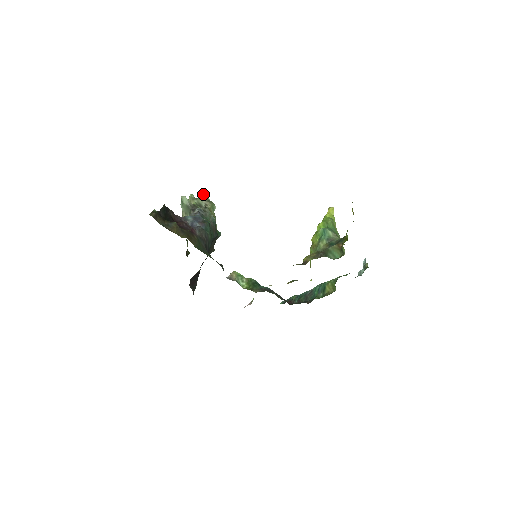
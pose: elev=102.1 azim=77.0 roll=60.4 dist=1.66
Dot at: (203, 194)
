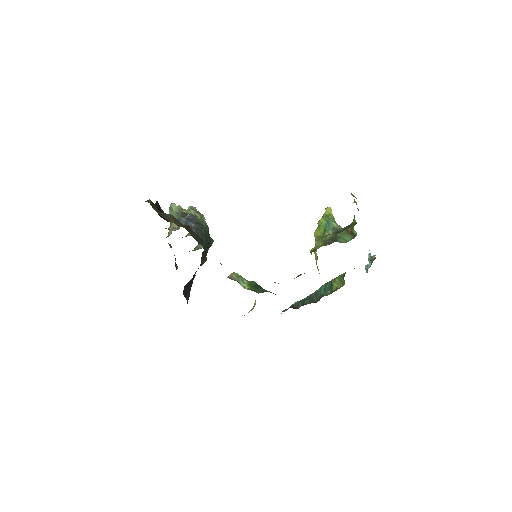
Dot at: (190, 207)
